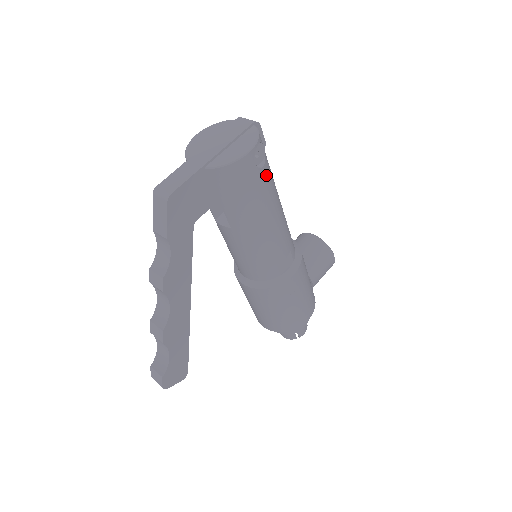
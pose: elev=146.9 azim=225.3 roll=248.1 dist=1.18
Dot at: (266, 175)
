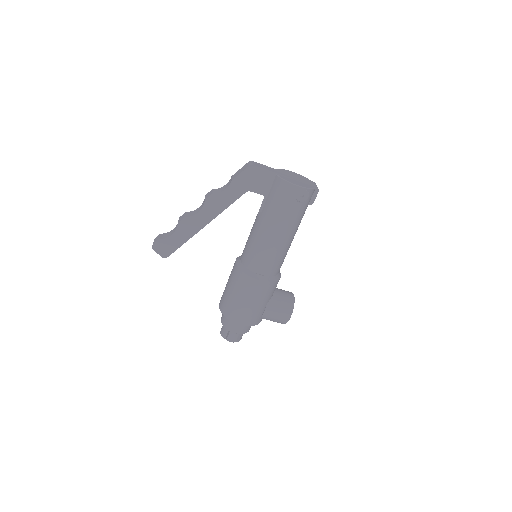
Dot at: (297, 209)
